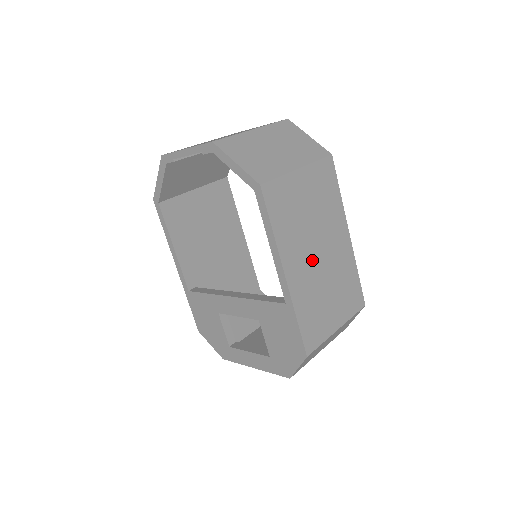
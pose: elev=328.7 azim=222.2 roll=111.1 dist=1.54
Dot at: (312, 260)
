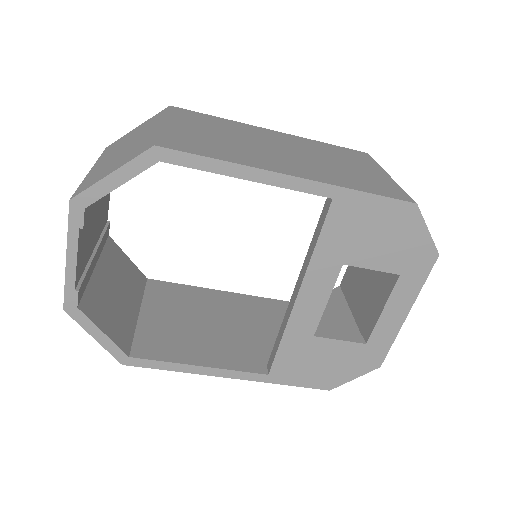
Dot at: (287, 157)
